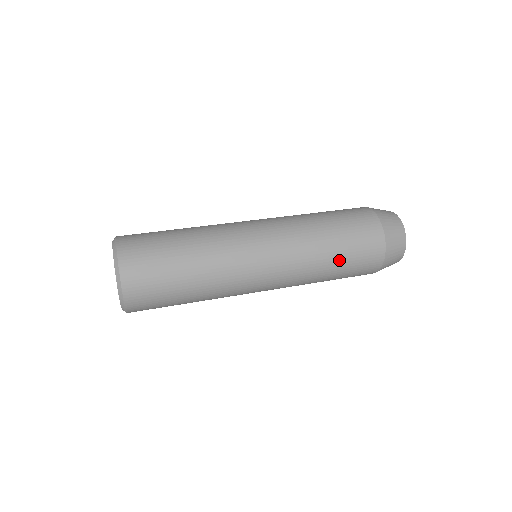
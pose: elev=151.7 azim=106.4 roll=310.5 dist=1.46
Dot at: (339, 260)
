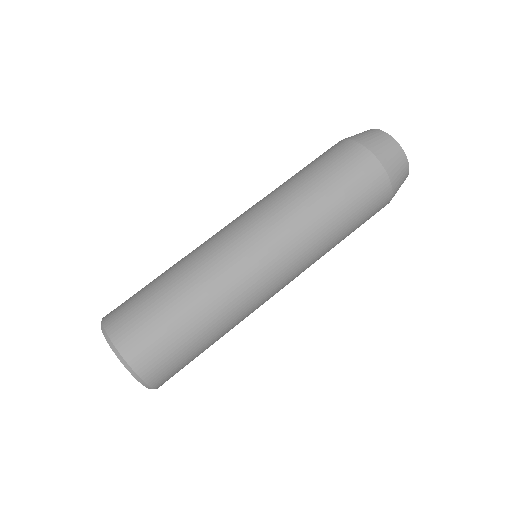
Dot at: (345, 216)
